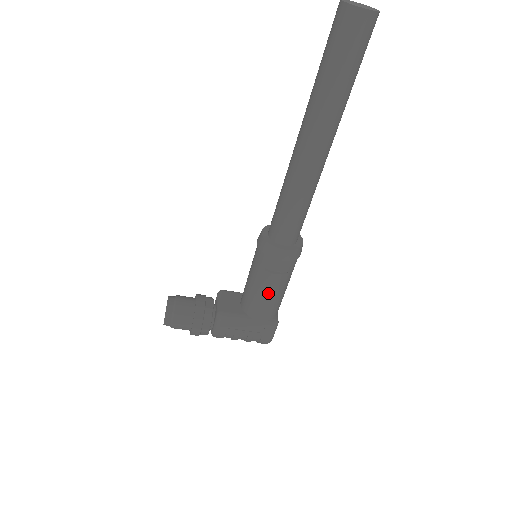
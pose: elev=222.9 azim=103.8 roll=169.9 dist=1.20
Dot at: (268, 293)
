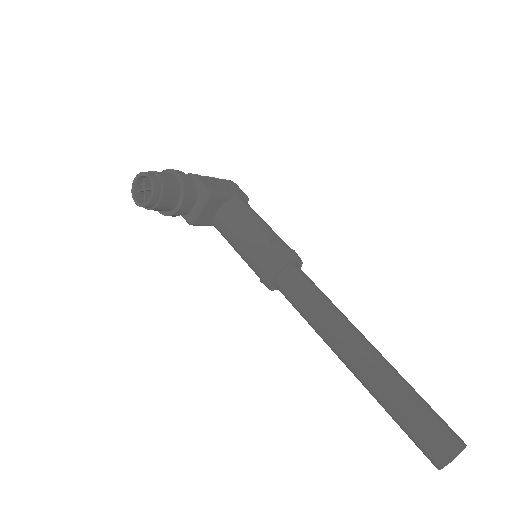
Dot at: occluded
